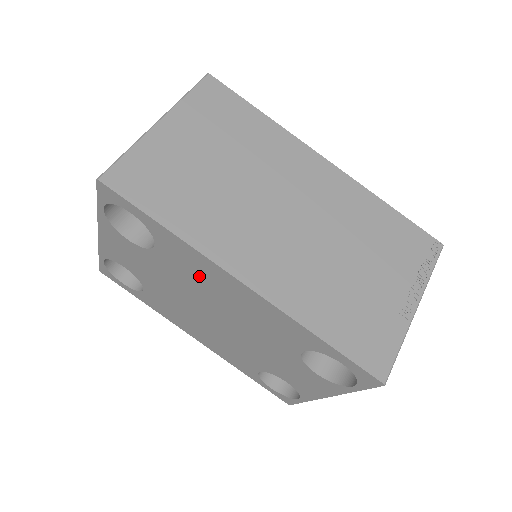
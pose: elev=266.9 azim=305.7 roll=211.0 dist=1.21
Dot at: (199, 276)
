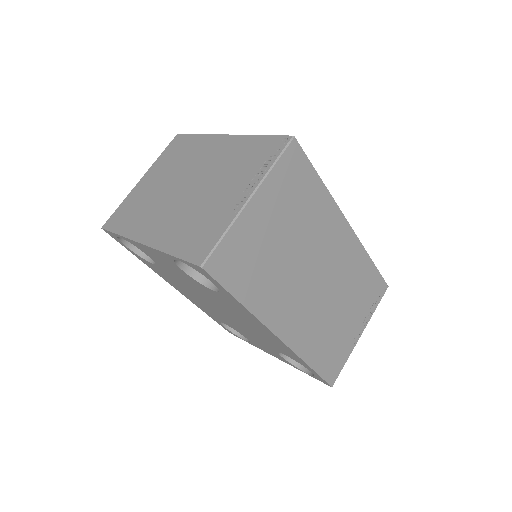
Dot at: (238, 313)
